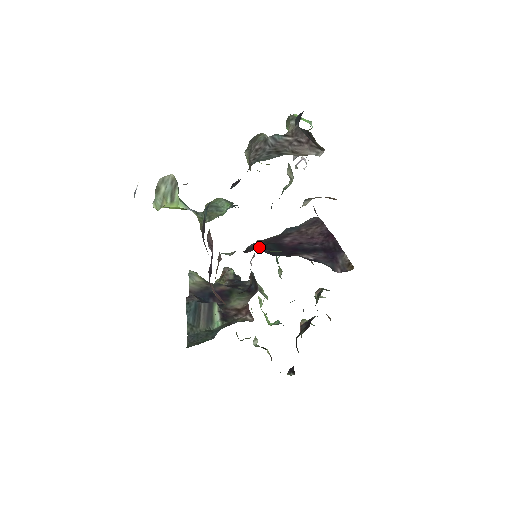
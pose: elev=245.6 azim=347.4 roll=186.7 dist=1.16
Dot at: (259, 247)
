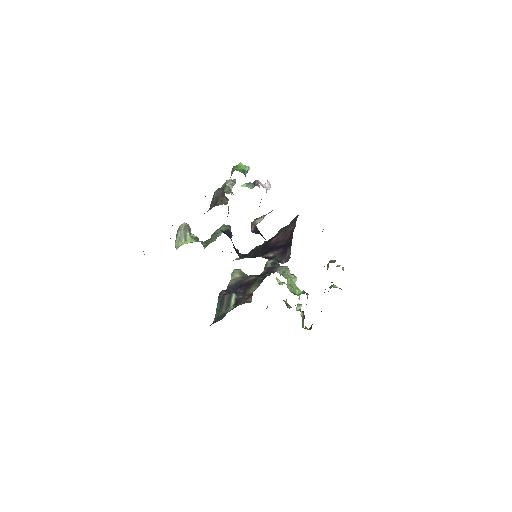
Dot at: (252, 251)
